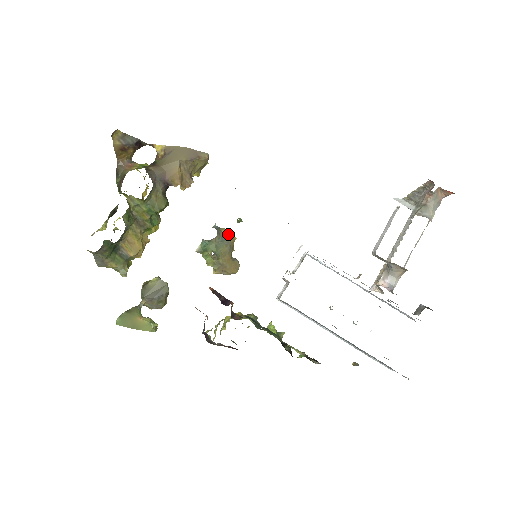
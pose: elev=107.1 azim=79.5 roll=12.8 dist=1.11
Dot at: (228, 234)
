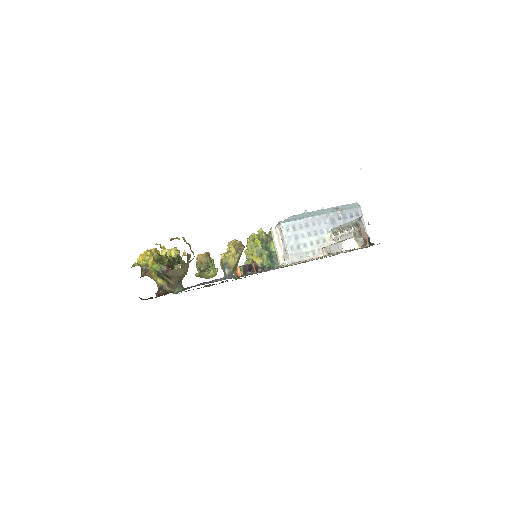
Dot at: (236, 264)
